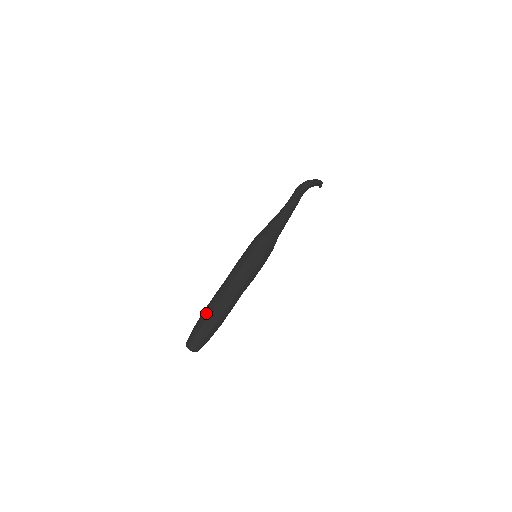
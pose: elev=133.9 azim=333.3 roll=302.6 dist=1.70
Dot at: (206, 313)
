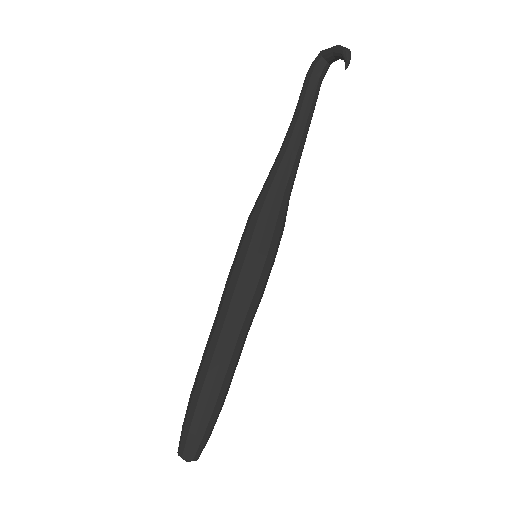
Dot at: (193, 401)
